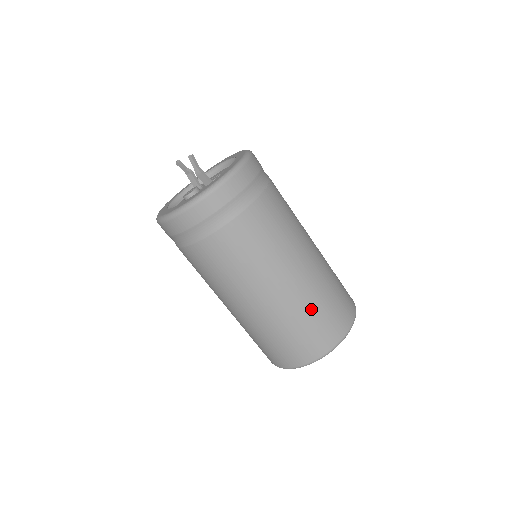
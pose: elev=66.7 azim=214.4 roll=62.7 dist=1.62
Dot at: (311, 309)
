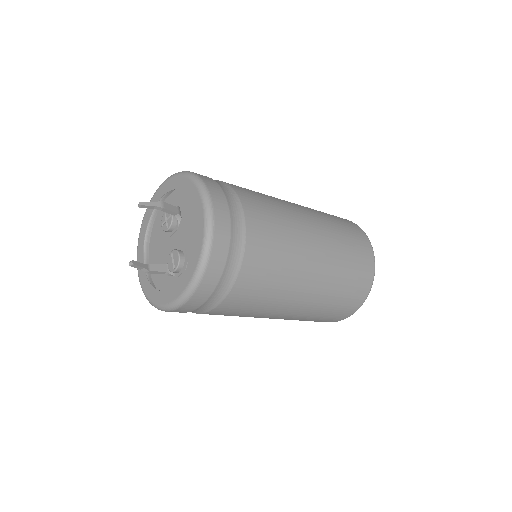
Dot at: occluded
